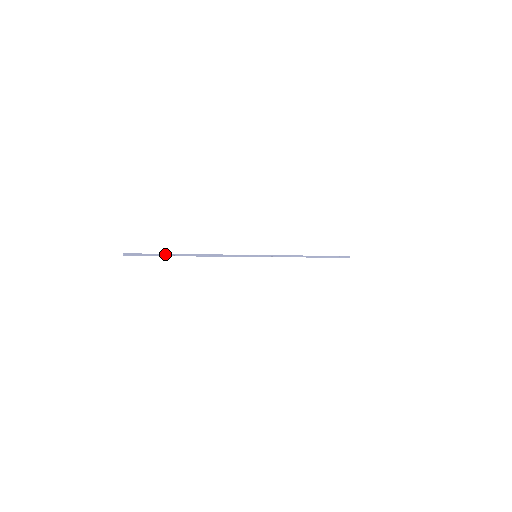
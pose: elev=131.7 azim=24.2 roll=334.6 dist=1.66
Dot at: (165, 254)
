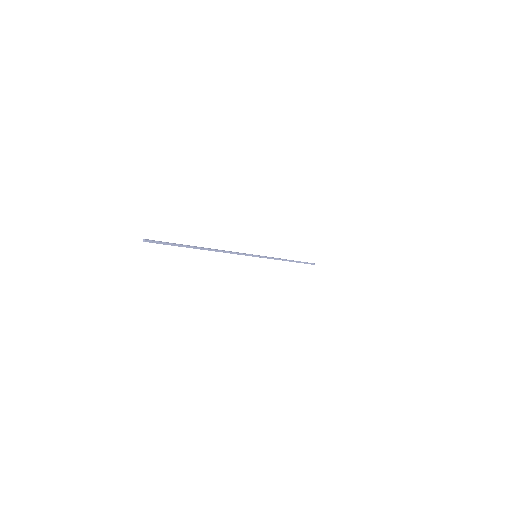
Dot at: occluded
